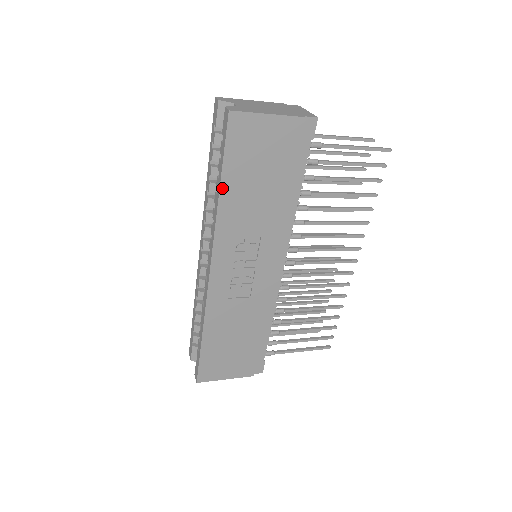
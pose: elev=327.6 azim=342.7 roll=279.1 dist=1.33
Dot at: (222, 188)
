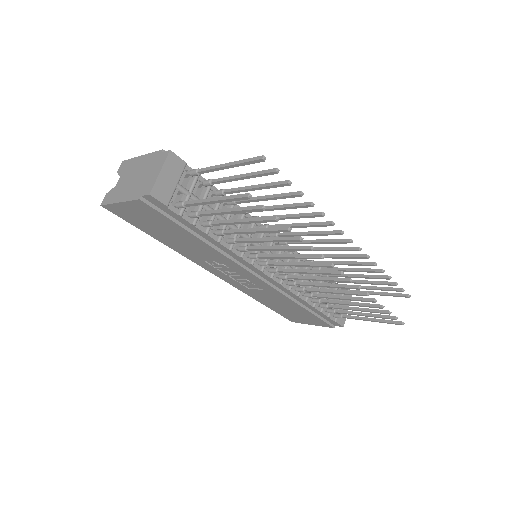
Dot at: (158, 239)
